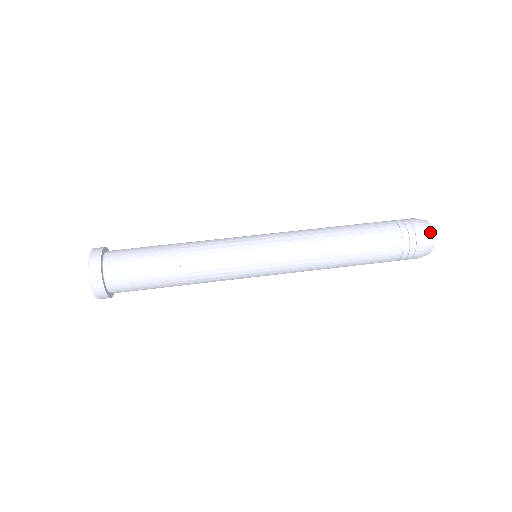
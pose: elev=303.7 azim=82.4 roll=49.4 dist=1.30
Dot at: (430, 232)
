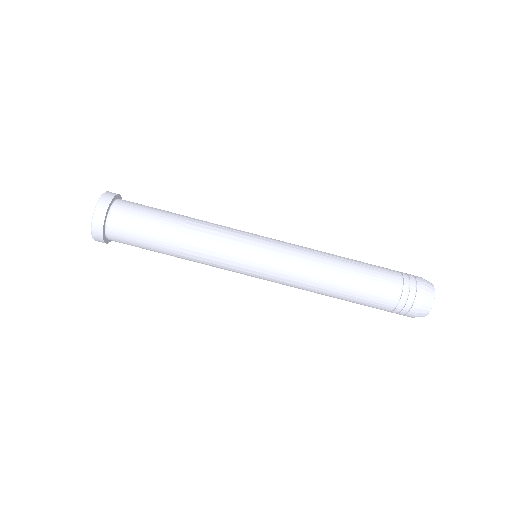
Dot at: (426, 311)
